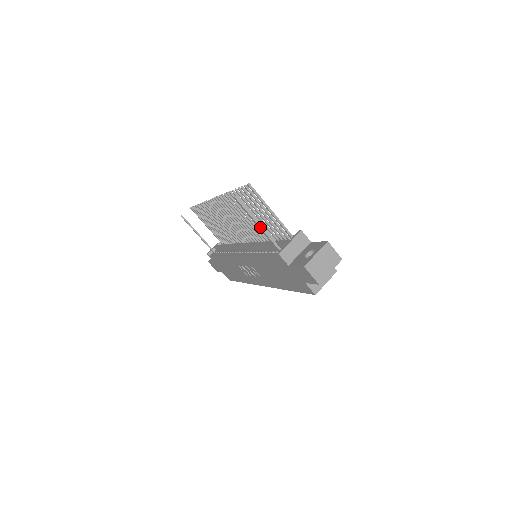
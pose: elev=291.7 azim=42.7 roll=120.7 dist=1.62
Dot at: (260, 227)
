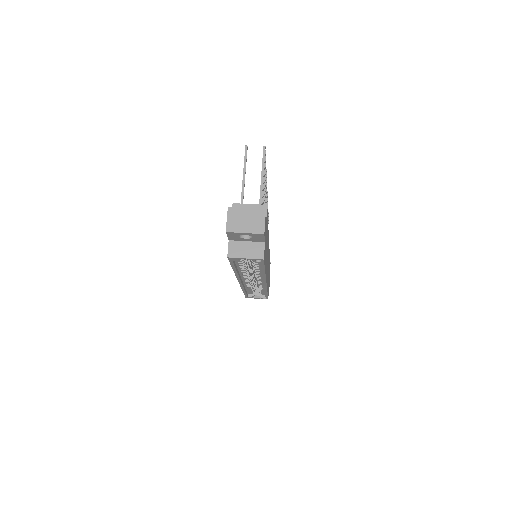
Dot at: (243, 180)
